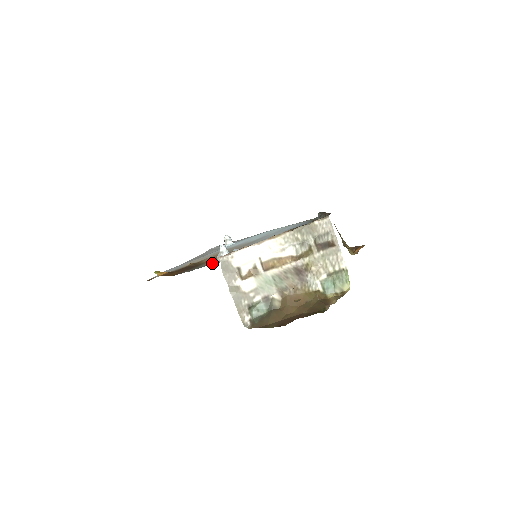
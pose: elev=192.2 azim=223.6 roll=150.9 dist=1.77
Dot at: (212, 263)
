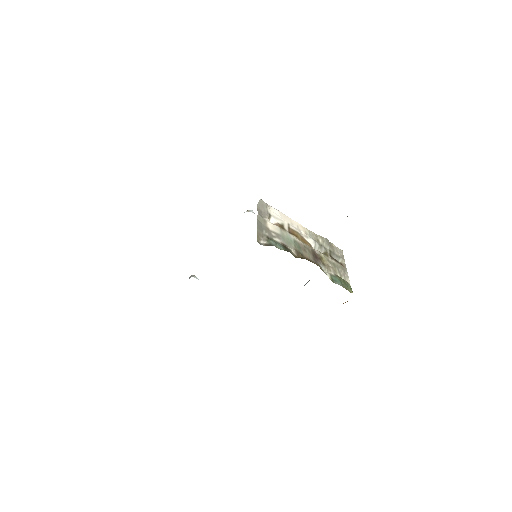
Dot at: occluded
